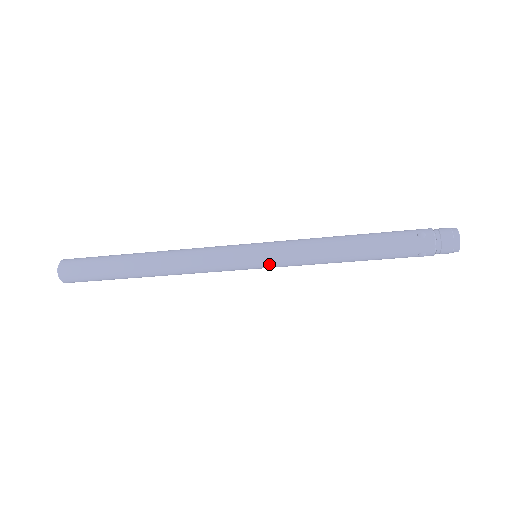
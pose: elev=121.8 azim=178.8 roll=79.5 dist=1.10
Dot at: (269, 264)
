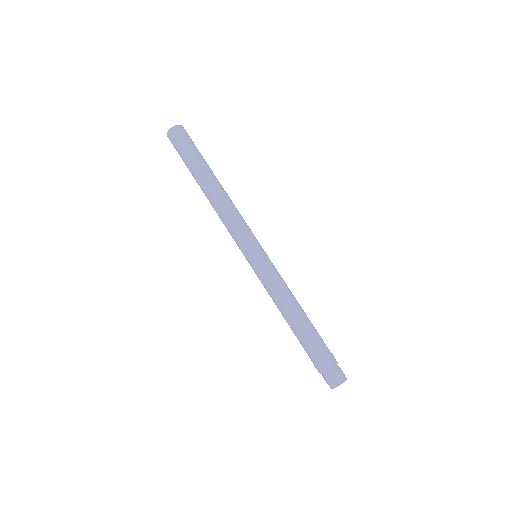
Dot at: (254, 269)
